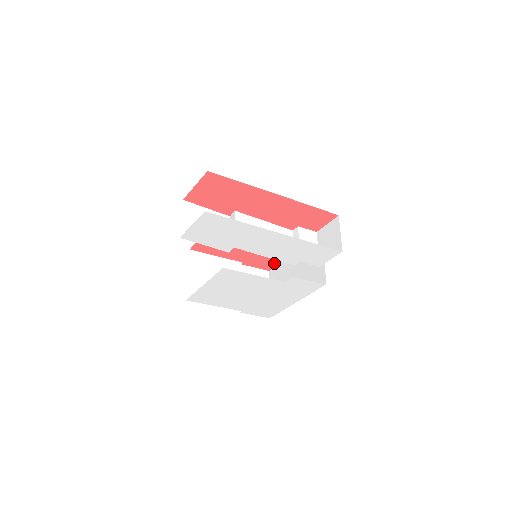
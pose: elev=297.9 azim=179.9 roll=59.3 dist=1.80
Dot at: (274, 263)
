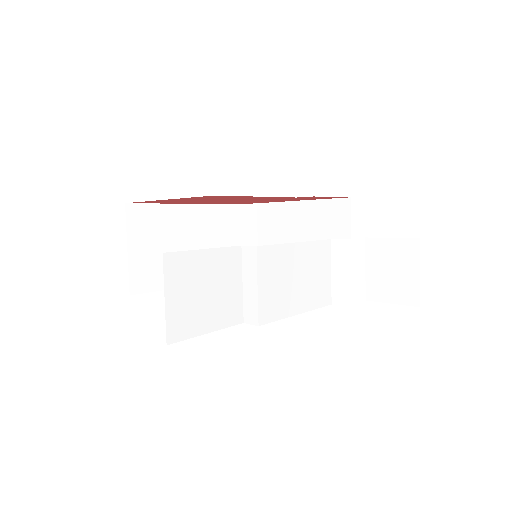
Dot at: occluded
